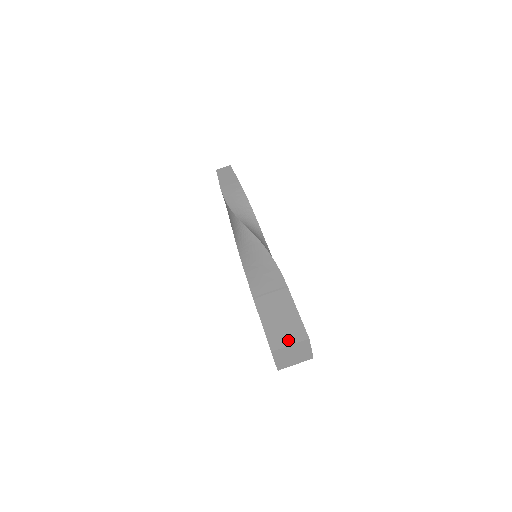
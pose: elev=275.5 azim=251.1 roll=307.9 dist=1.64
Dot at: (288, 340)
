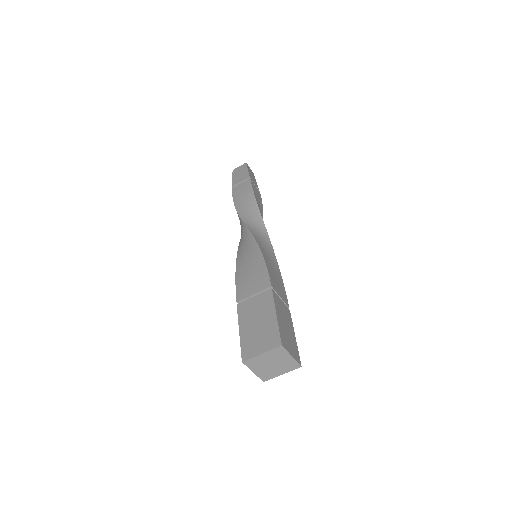
Dot at: (260, 348)
